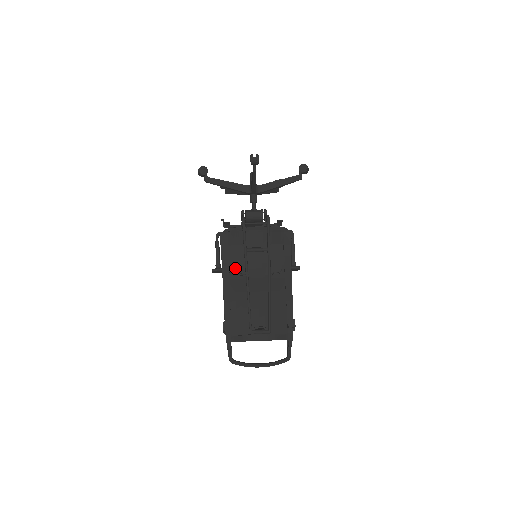
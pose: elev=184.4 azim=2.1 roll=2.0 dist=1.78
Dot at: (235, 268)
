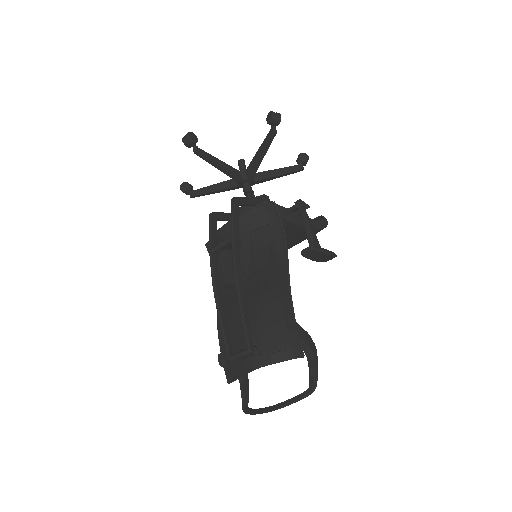
Dot at: (223, 280)
